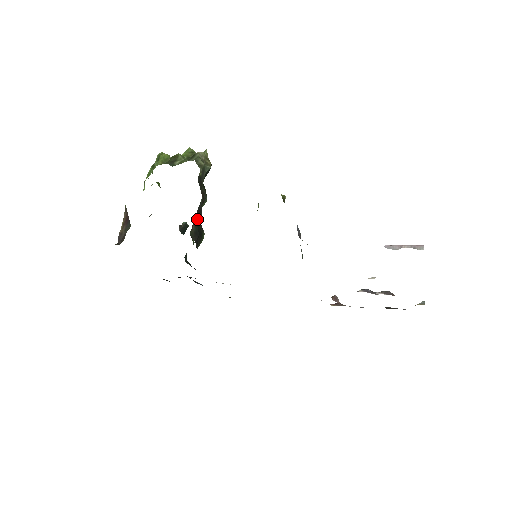
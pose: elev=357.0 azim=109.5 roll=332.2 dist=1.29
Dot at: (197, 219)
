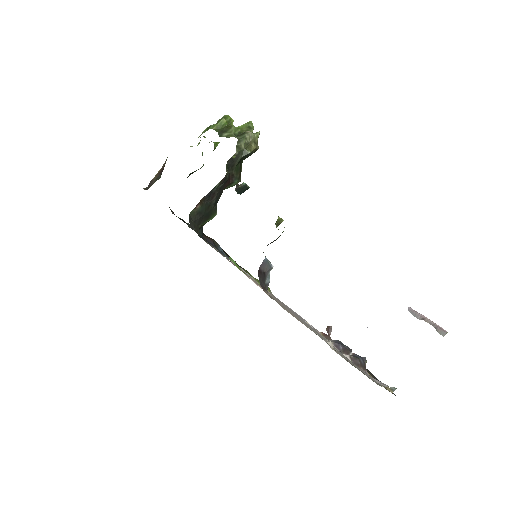
Dot at: (207, 200)
